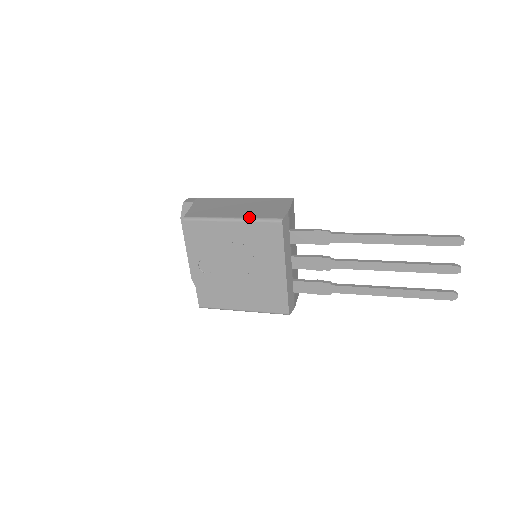
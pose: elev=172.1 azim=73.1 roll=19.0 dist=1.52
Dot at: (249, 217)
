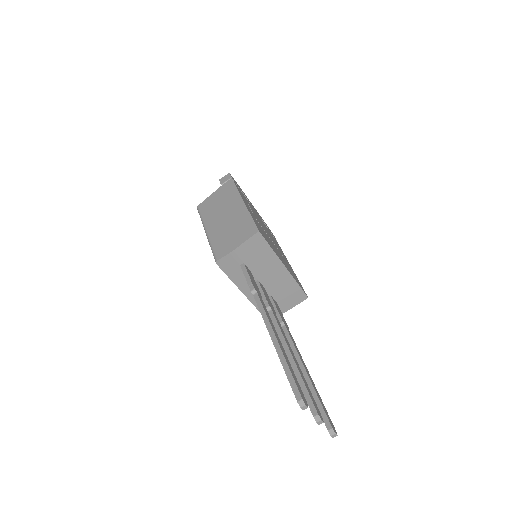
Dot at: (210, 240)
